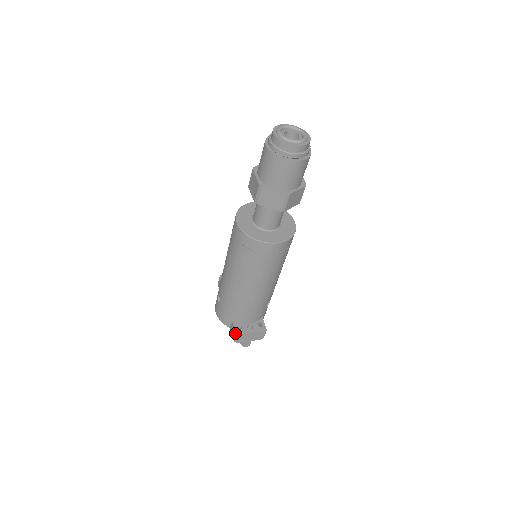
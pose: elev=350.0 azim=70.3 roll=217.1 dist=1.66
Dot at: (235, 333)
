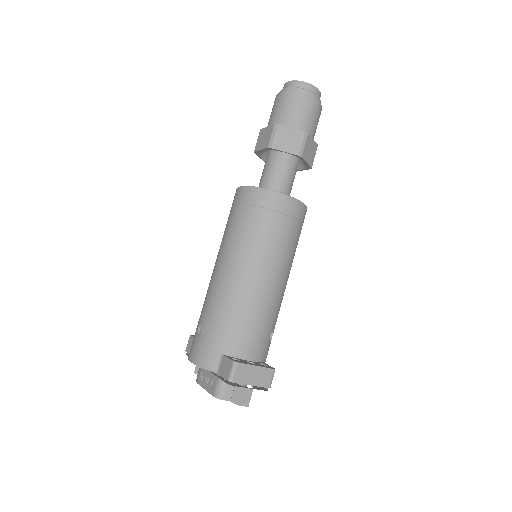
Dot at: (231, 361)
